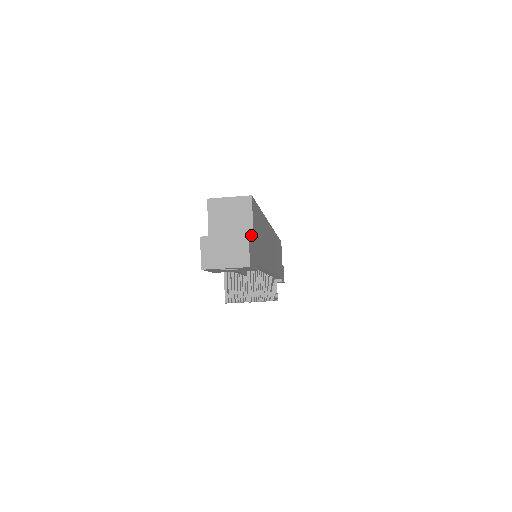
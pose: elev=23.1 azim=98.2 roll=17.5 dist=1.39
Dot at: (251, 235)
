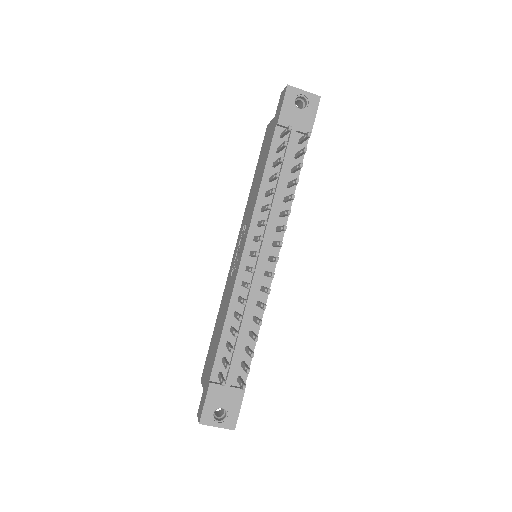
Dot at: occluded
